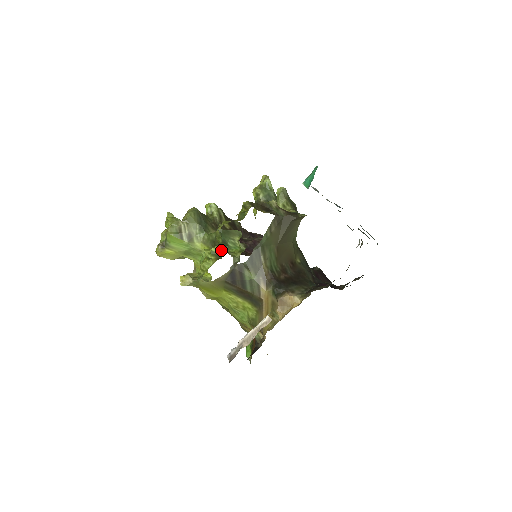
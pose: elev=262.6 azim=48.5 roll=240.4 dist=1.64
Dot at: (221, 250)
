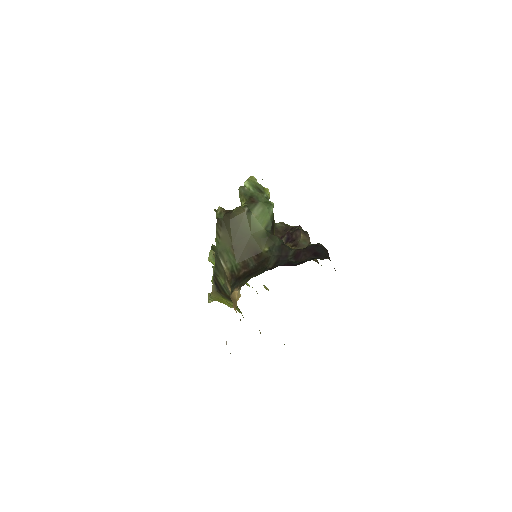
Dot at: occluded
